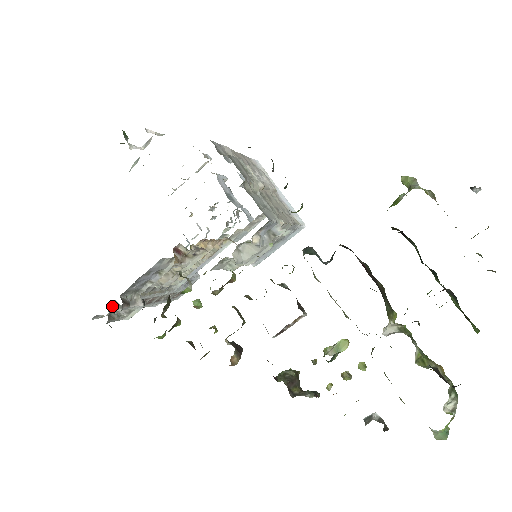
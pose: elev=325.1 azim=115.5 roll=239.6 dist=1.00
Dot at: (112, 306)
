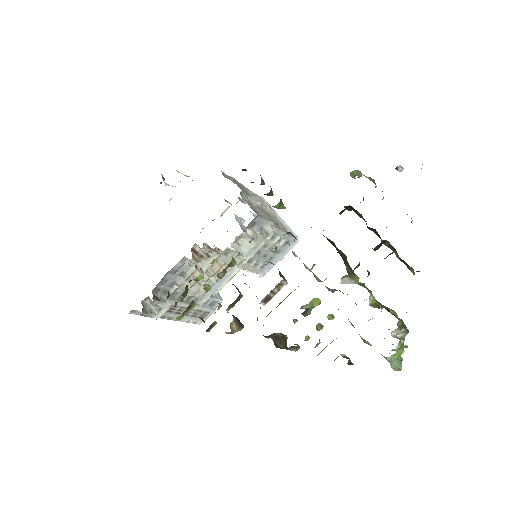
Dot at: (146, 302)
